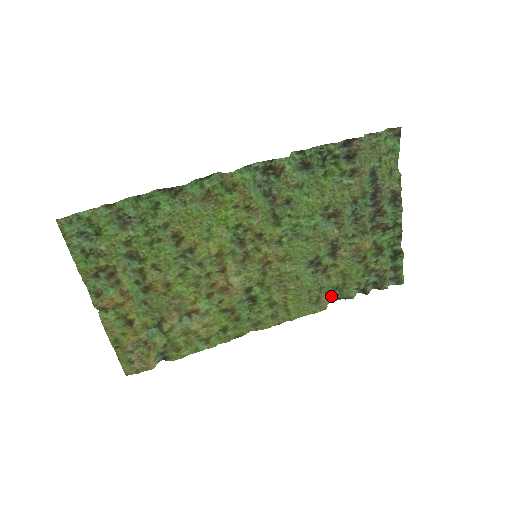
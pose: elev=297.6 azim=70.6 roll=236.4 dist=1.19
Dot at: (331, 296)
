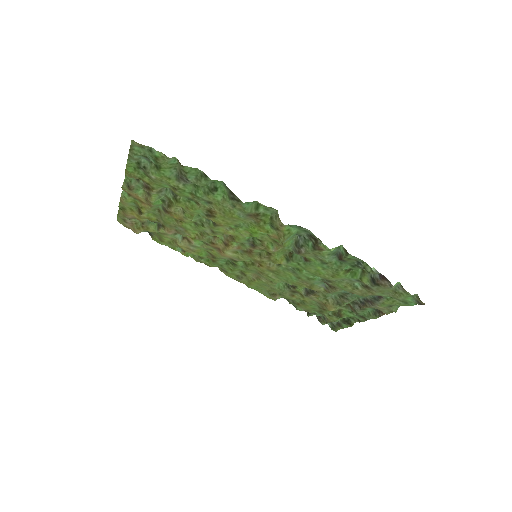
Dot at: occluded
